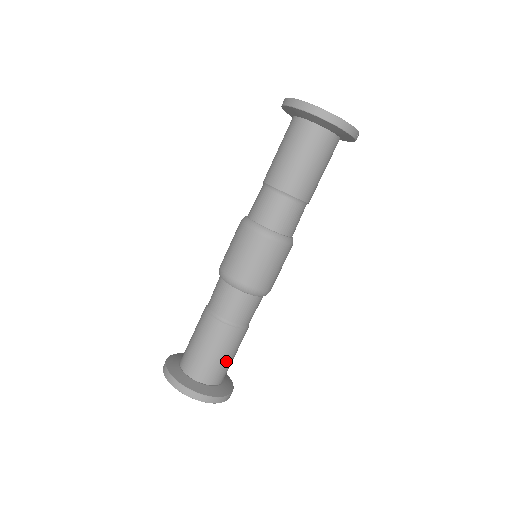
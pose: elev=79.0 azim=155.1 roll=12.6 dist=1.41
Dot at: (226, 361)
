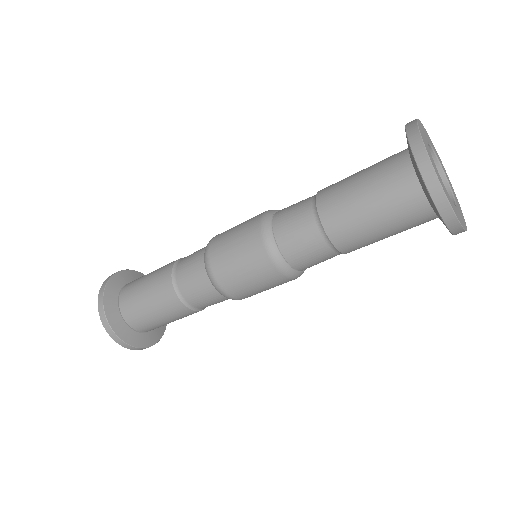
Dot at: (165, 323)
